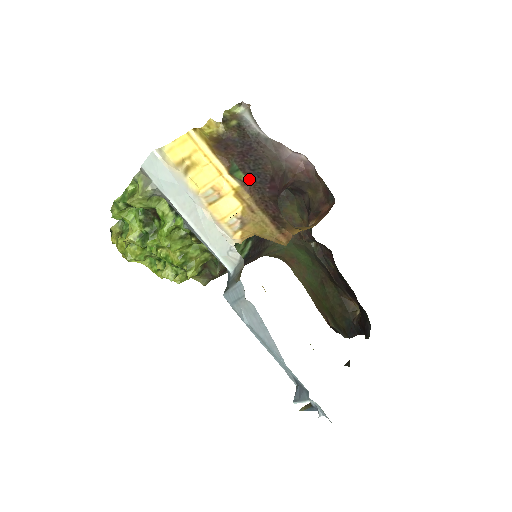
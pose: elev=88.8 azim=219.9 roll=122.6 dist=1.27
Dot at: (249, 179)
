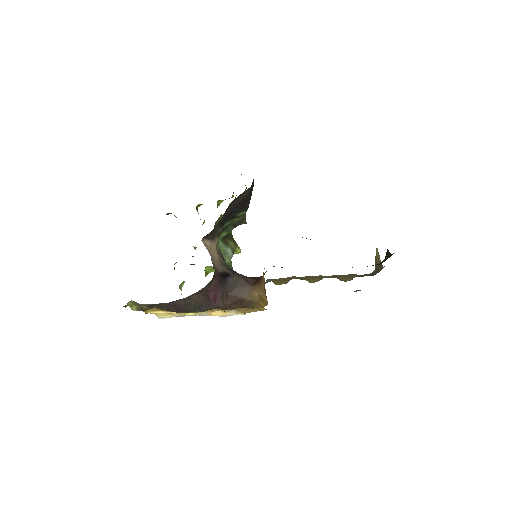
Dot at: (202, 311)
